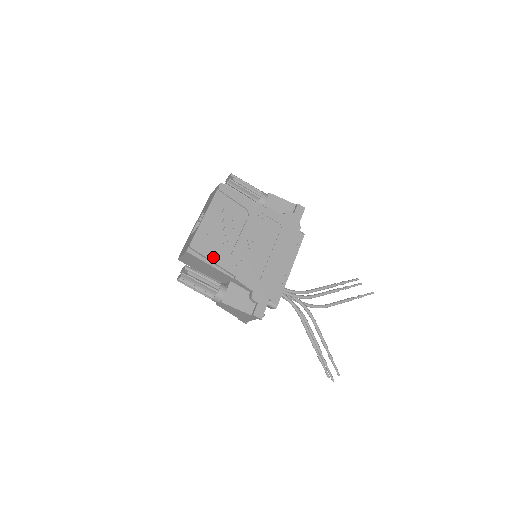
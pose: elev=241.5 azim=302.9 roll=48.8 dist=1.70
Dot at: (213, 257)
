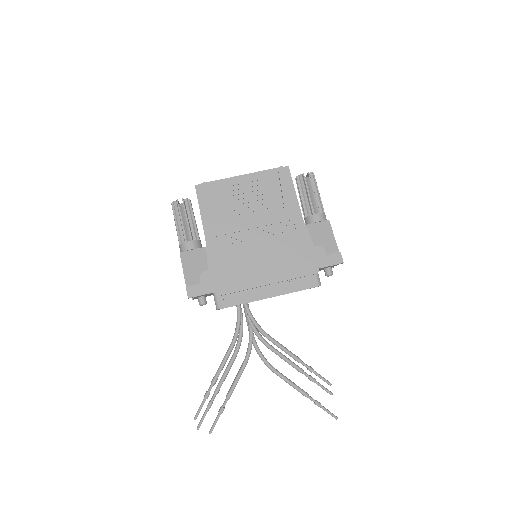
Dot at: (209, 210)
